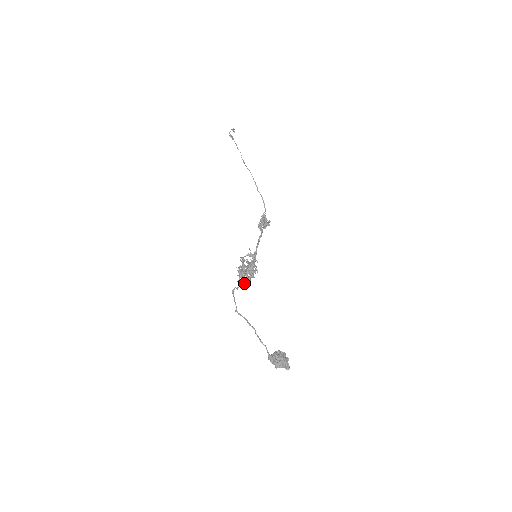
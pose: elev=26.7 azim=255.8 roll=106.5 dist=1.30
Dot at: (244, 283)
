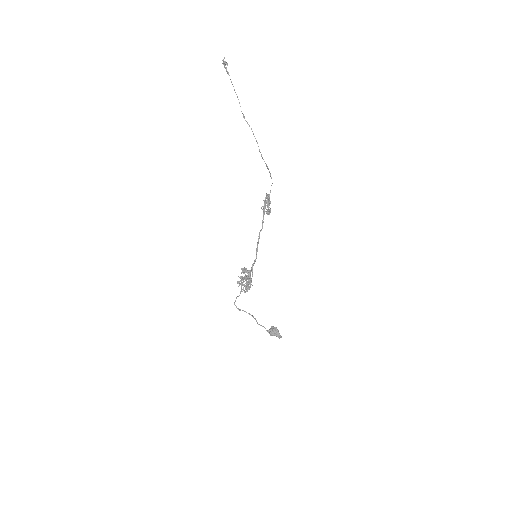
Dot at: occluded
